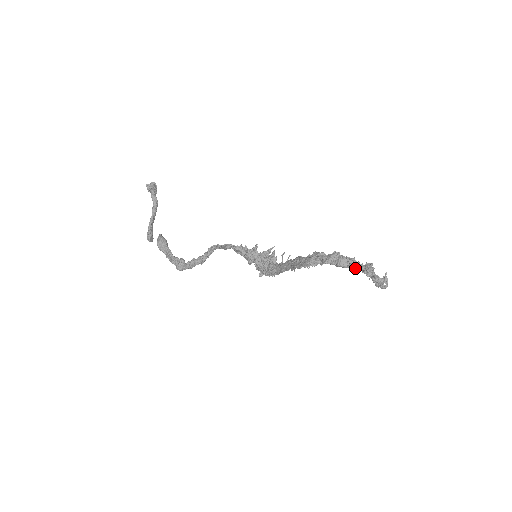
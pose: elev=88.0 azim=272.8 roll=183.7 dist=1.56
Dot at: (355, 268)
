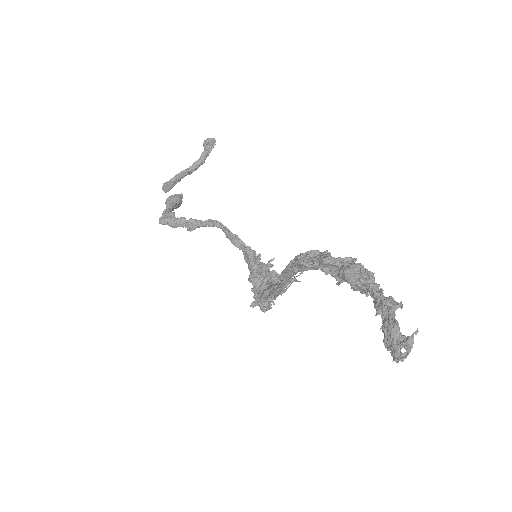
Dot at: (366, 292)
